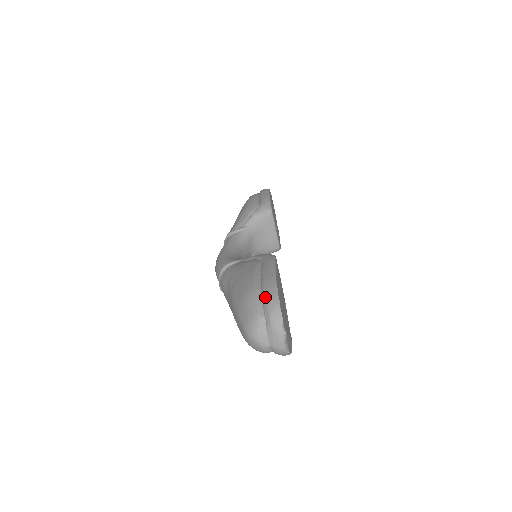
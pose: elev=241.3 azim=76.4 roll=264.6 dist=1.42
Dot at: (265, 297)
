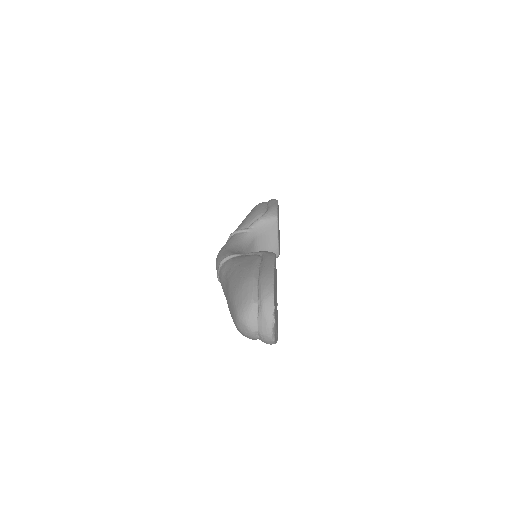
Dot at: (261, 285)
